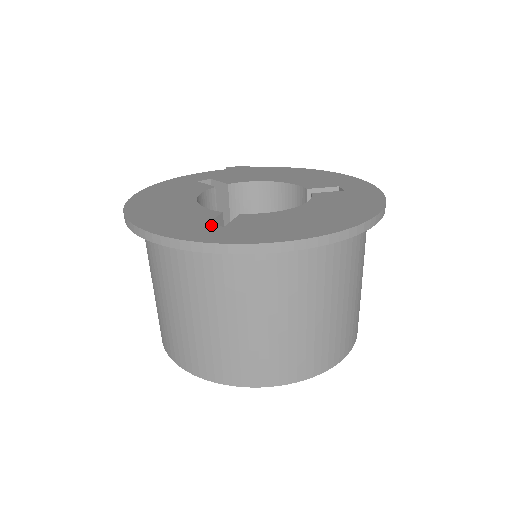
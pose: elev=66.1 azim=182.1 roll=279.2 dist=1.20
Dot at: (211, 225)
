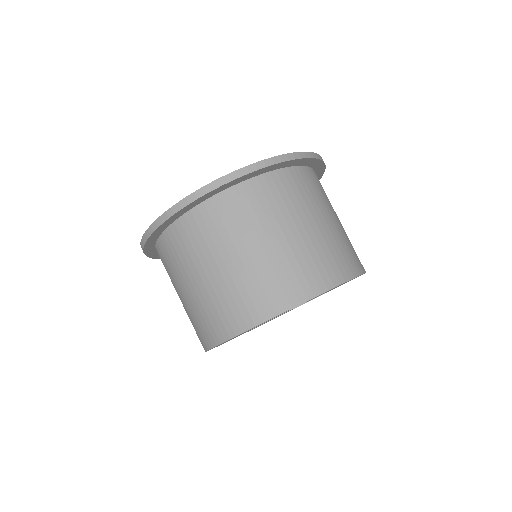
Dot at: occluded
